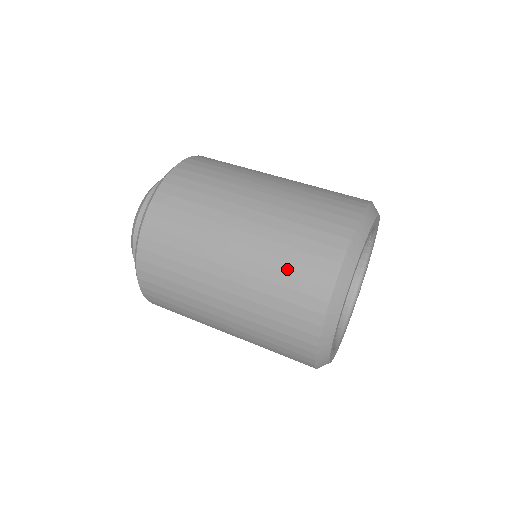
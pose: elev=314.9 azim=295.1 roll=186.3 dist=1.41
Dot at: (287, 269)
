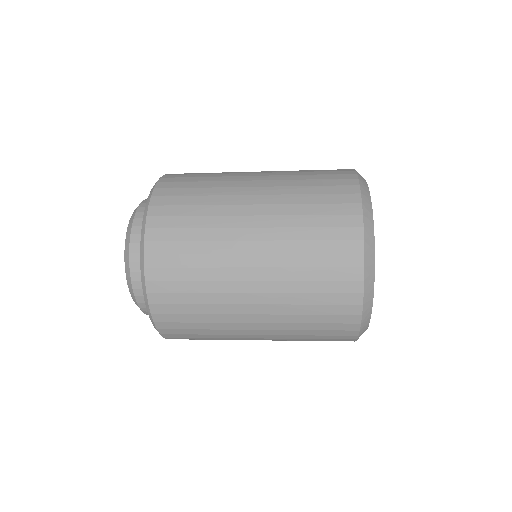
Dot at: (313, 236)
